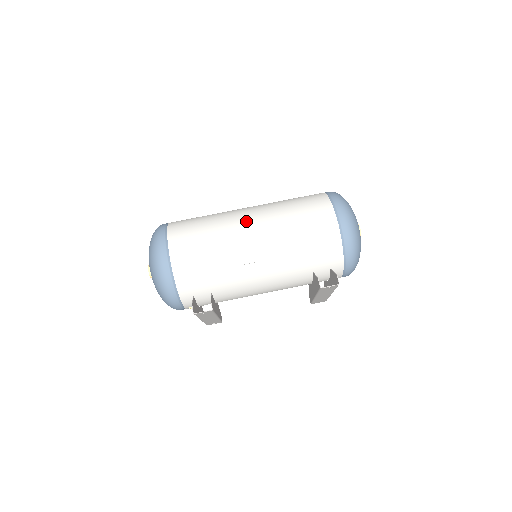
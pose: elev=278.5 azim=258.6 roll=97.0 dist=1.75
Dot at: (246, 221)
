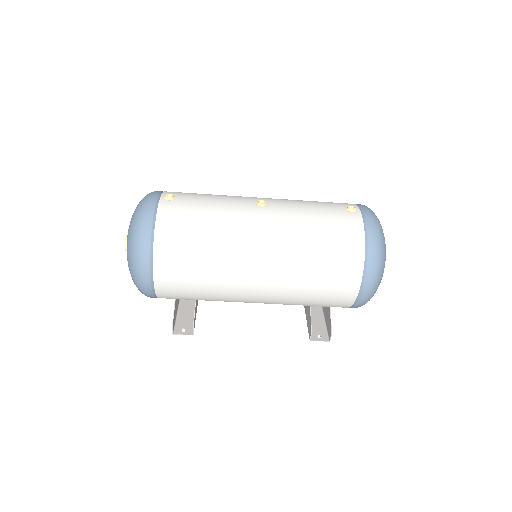
Dot at: (255, 260)
